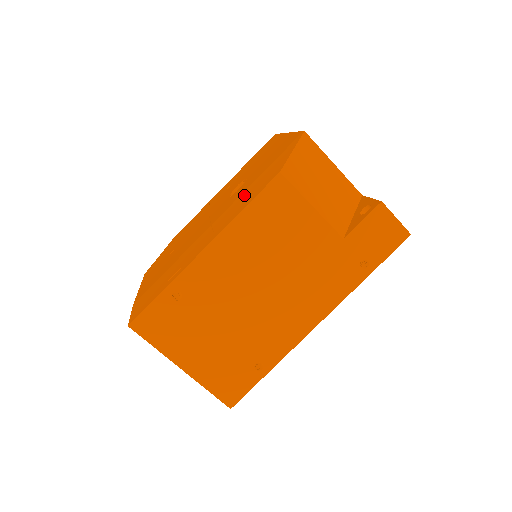
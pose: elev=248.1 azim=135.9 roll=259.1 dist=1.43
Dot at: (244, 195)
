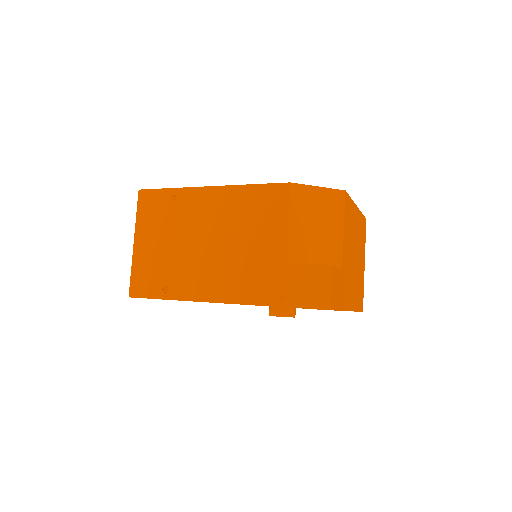
Dot at: occluded
